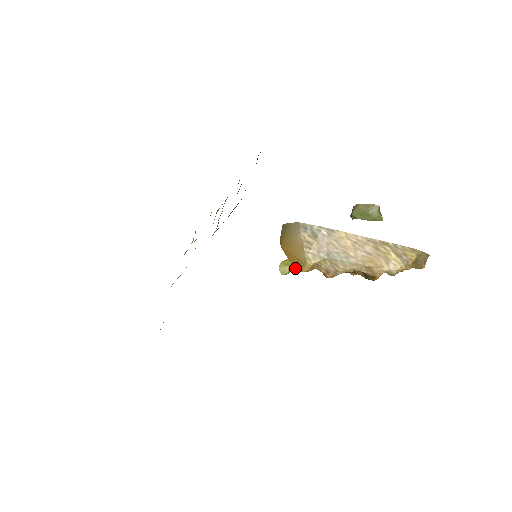
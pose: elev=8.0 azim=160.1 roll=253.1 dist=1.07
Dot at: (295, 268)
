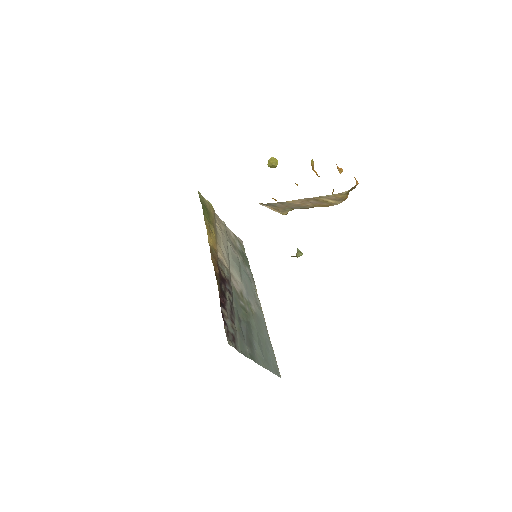
Dot at: occluded
